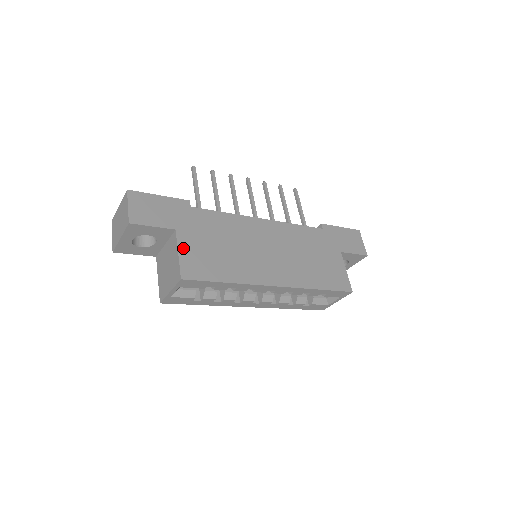
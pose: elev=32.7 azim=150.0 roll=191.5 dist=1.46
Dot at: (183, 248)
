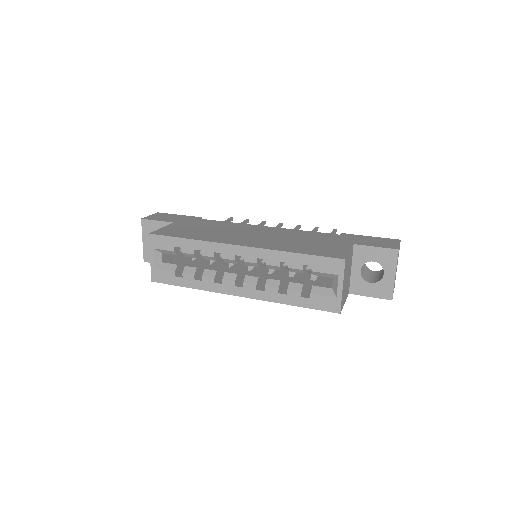
Dot at: (169, 227)
